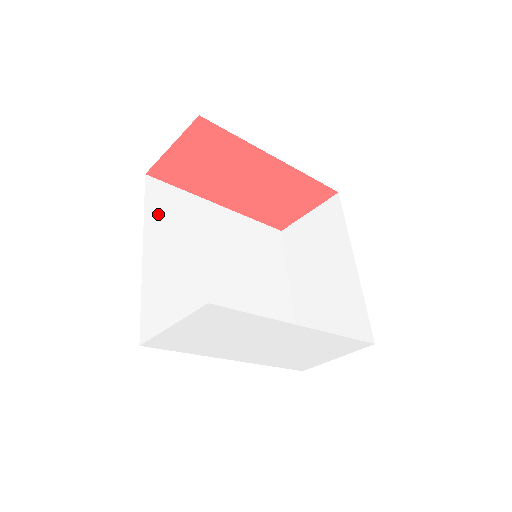
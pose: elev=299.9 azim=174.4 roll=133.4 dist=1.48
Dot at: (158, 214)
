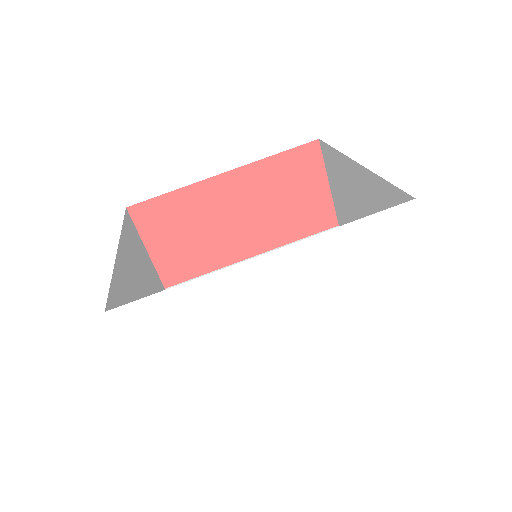
Dot at: occluded
